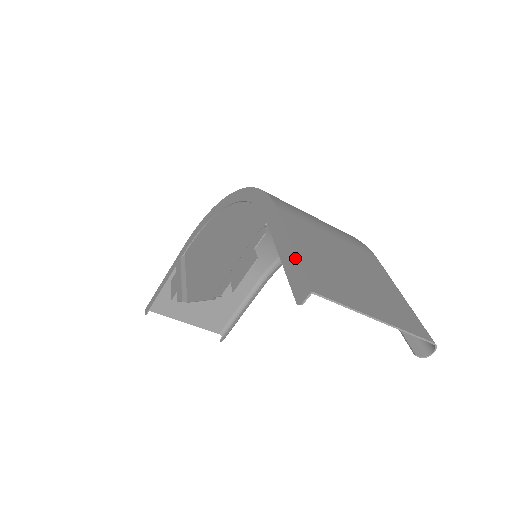
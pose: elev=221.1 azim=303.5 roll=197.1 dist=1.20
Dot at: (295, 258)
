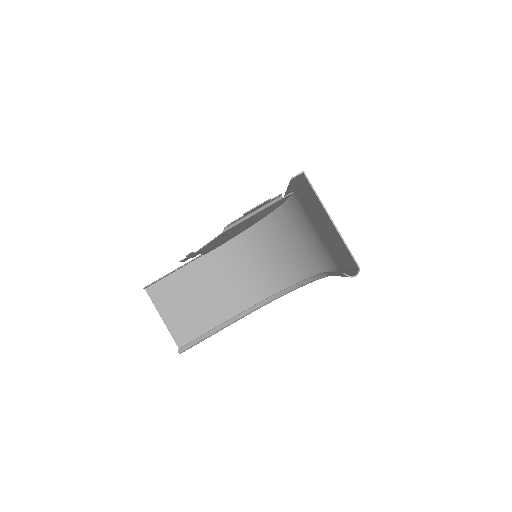
Dot at: occluded
